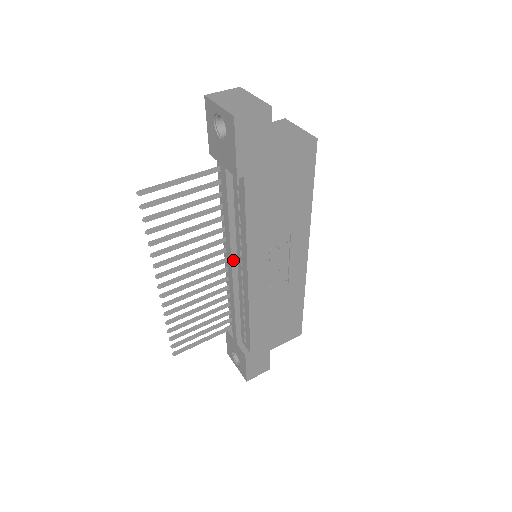
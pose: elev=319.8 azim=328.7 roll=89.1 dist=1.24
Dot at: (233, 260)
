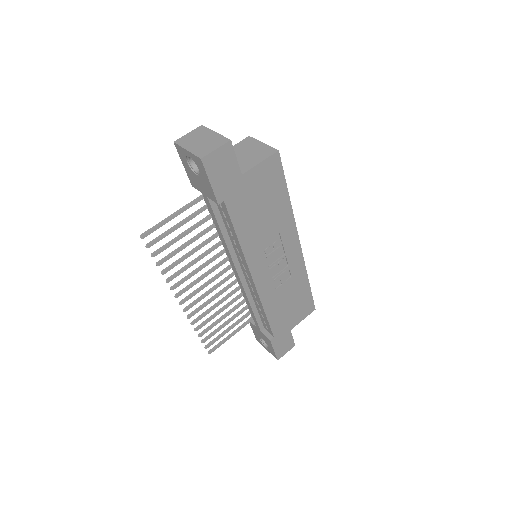
Dot at: (236, 266)
